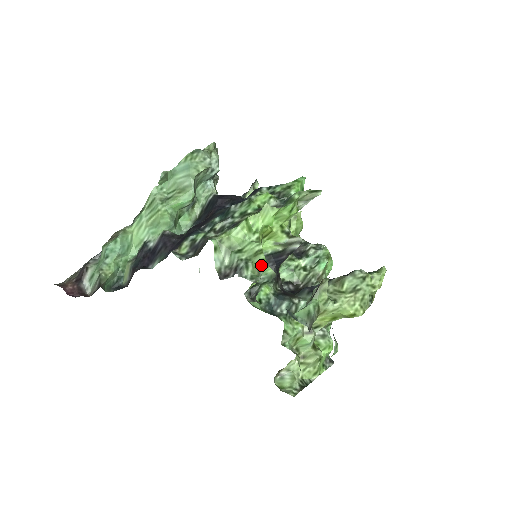
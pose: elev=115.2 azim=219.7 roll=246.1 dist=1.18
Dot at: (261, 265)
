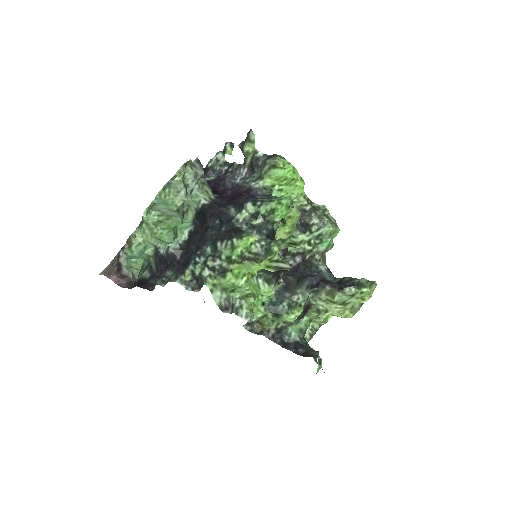
Dot at: (252, 308)
